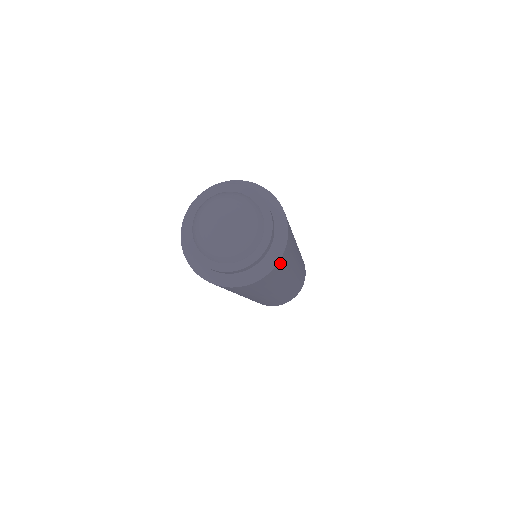
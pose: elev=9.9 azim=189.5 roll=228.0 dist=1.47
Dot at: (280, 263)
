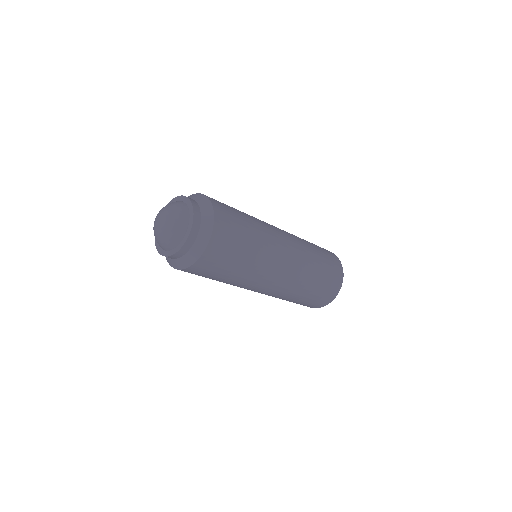
Dot at: (220, 226)
